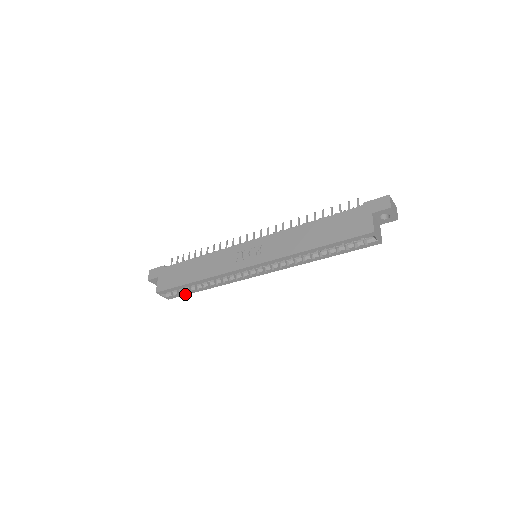
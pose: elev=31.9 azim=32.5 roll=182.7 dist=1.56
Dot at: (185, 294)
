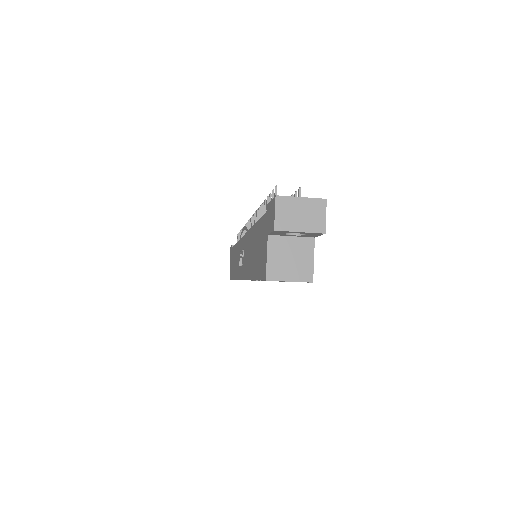
Dot at: occluded
